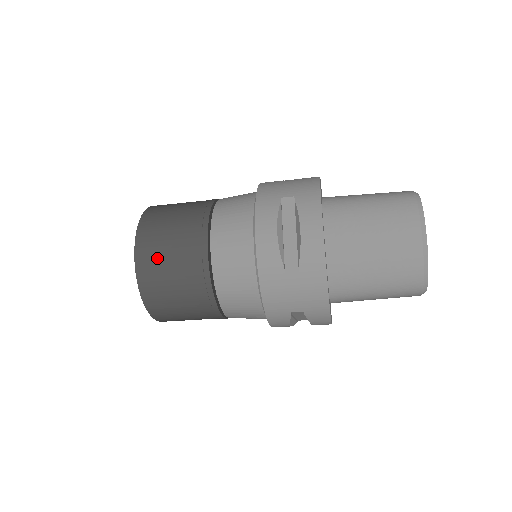
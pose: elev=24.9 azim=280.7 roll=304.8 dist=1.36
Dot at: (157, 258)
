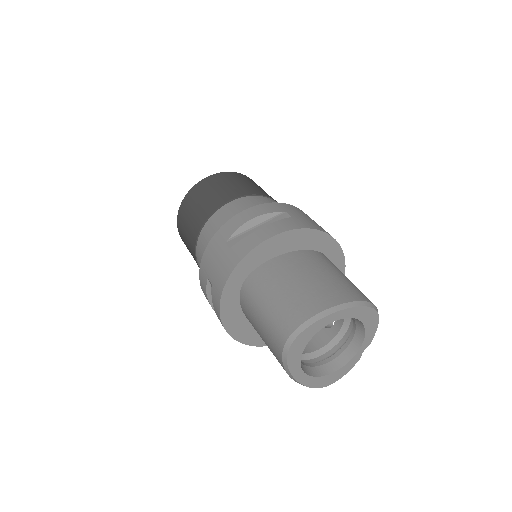
Dot at: occluded
